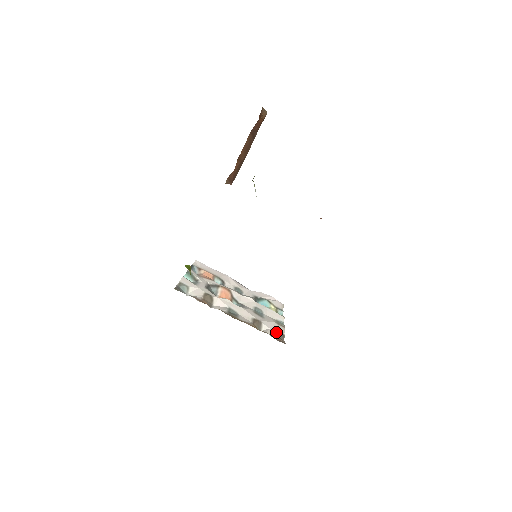
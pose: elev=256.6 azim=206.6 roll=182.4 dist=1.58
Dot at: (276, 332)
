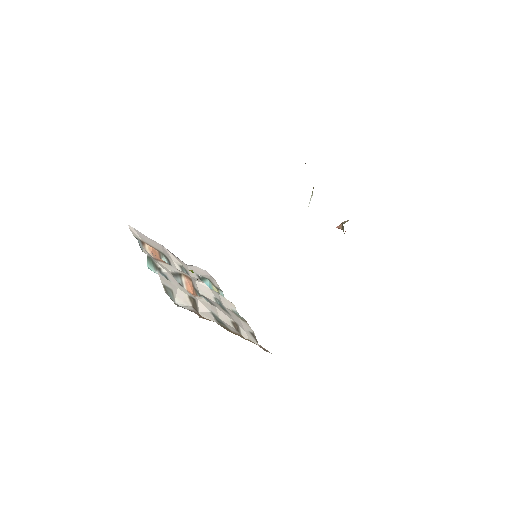
Dot at: (252, 335)
